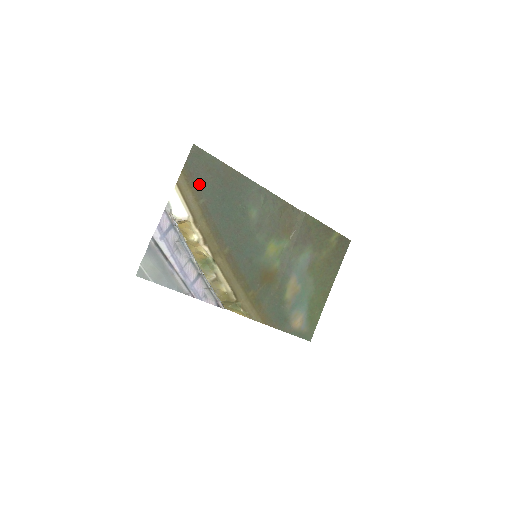
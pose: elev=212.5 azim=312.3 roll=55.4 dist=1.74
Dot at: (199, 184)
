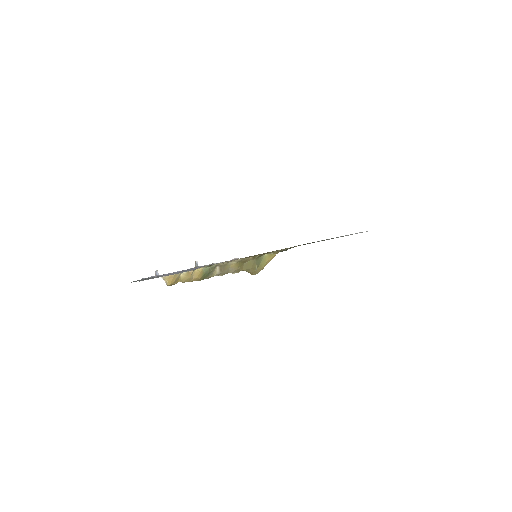
Dot at: occluded
